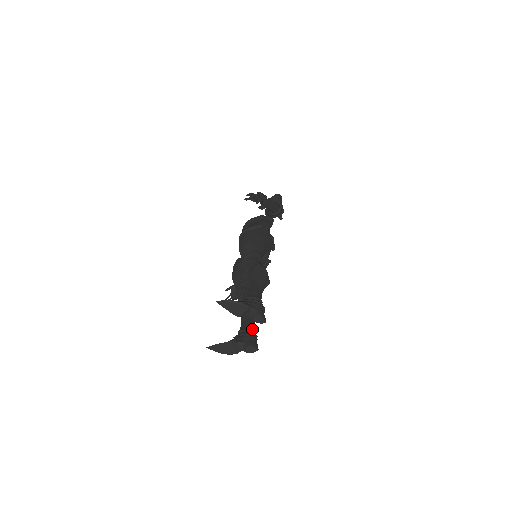
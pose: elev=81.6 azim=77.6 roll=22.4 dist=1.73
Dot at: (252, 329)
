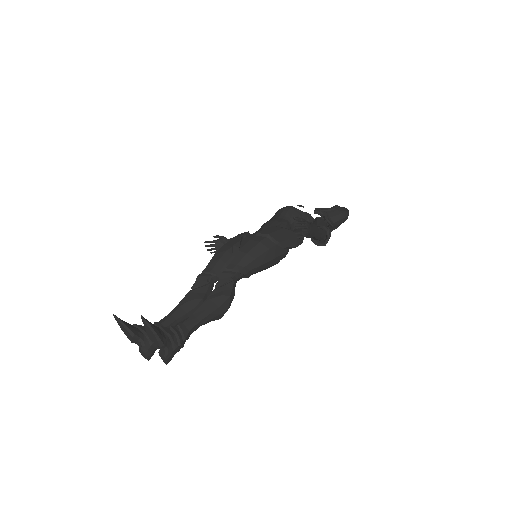
Dot at: occluded
